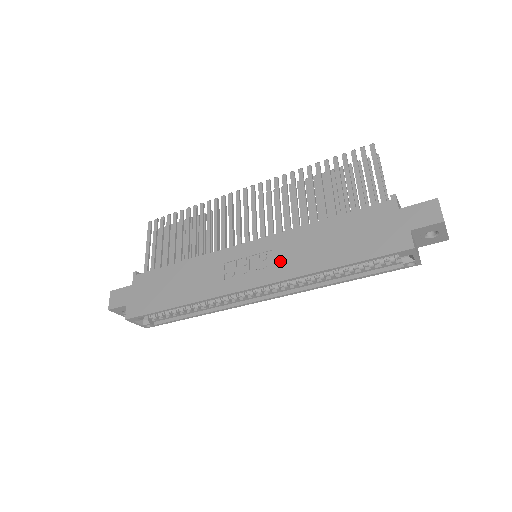
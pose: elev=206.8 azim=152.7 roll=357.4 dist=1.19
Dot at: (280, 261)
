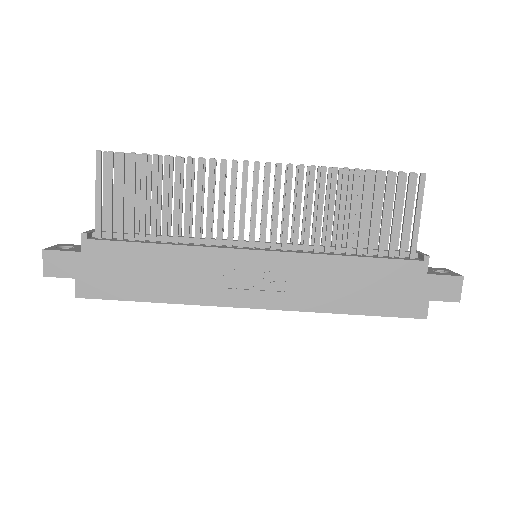
Dot at: (294, 288)
